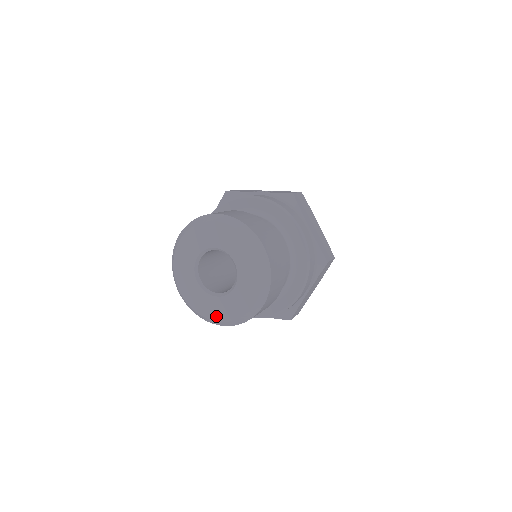
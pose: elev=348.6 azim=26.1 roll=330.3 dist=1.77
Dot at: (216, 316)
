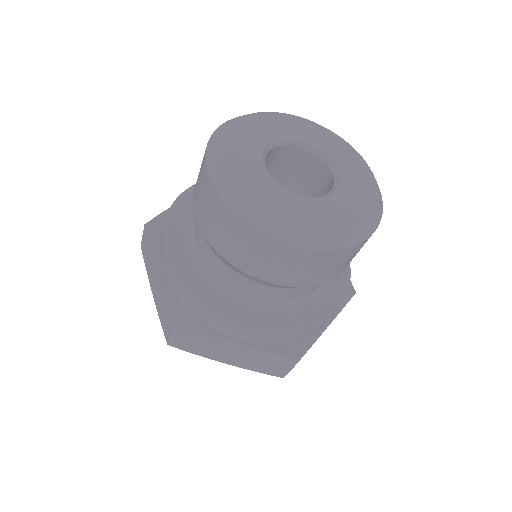
Dot at: (296, 219)
